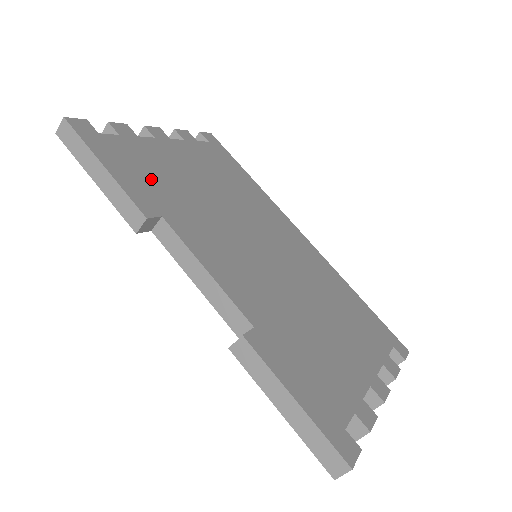
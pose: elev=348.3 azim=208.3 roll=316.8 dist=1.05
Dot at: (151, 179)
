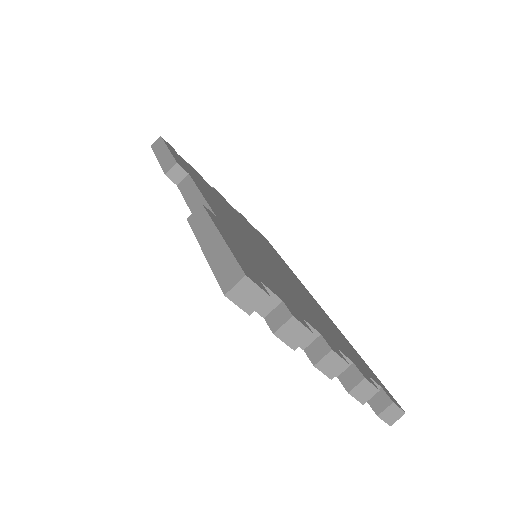
Dot at: (196, 177)
